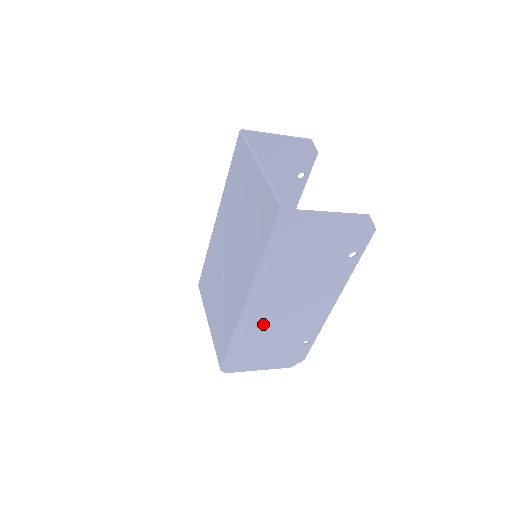
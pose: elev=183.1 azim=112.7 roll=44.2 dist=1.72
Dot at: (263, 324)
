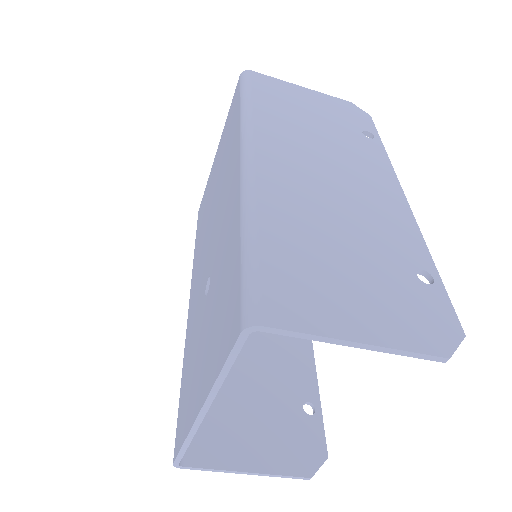
Dot at: (293, 199)
